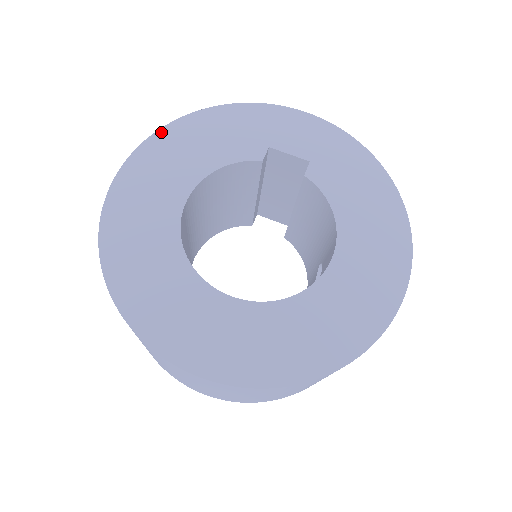
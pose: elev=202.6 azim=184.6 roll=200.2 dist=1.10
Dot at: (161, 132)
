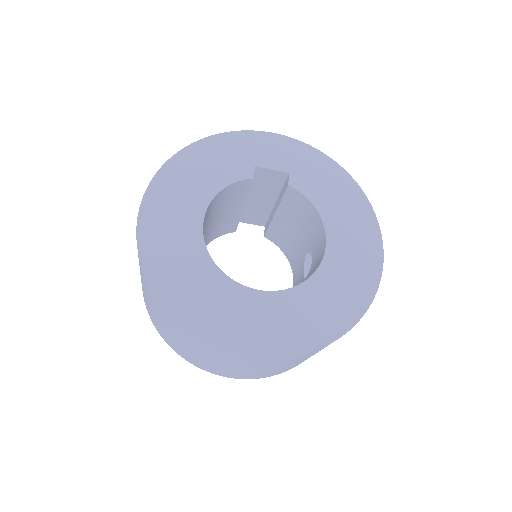
Dot at: (165, 167)
